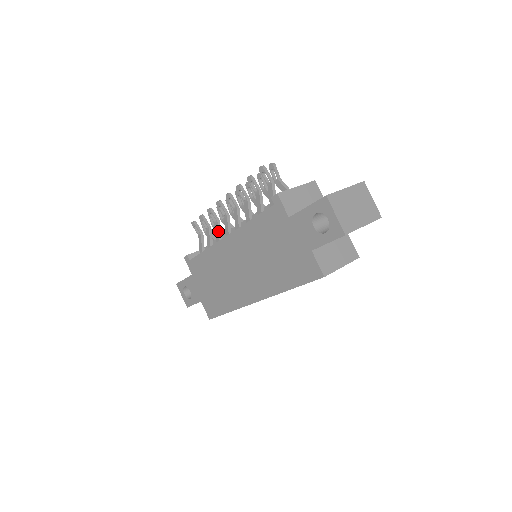
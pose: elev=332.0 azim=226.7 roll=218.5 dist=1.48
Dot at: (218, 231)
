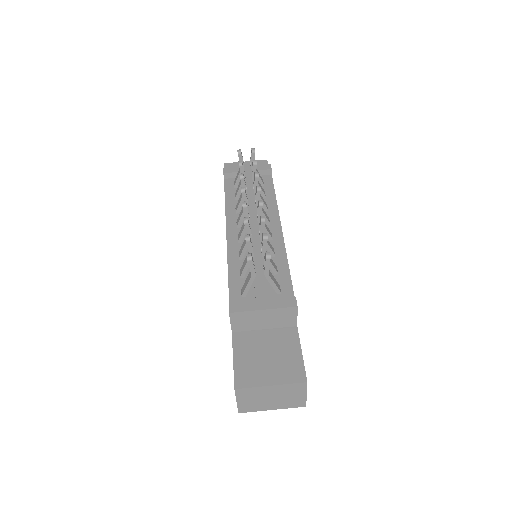
Dot at: (239, 202)
